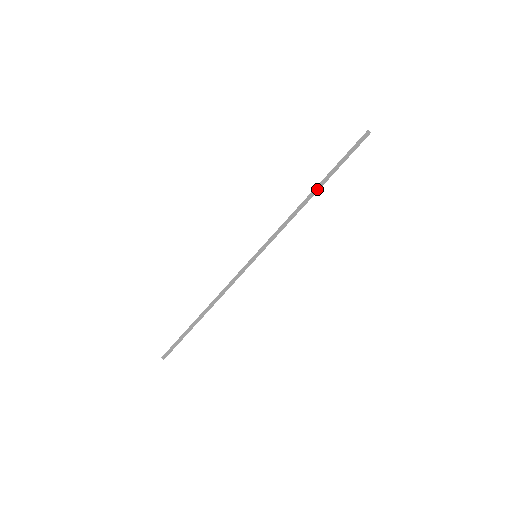
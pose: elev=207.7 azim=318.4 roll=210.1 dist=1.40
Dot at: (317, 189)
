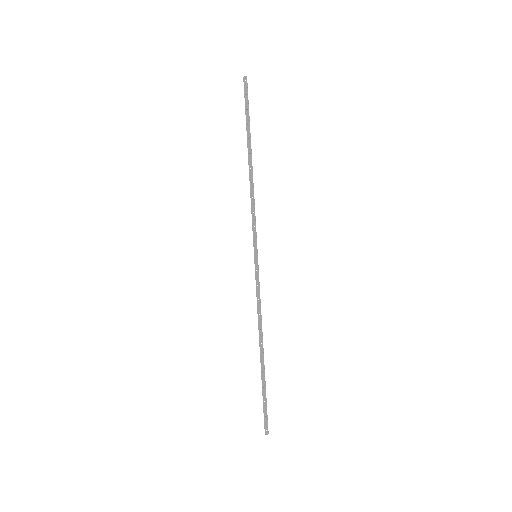
Dot at: (249, 155)
